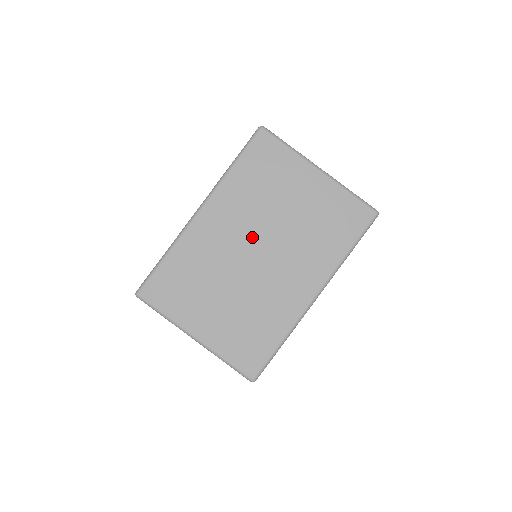
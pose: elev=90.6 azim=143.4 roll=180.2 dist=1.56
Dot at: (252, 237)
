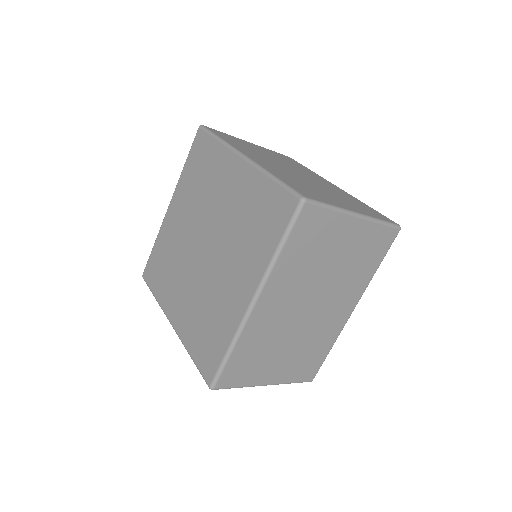
Dot at: (304, 298)
